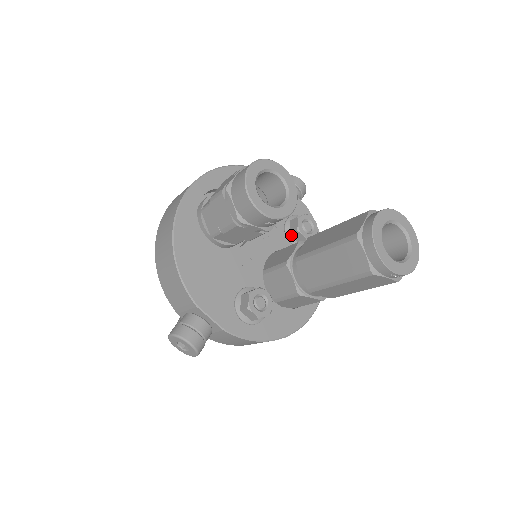
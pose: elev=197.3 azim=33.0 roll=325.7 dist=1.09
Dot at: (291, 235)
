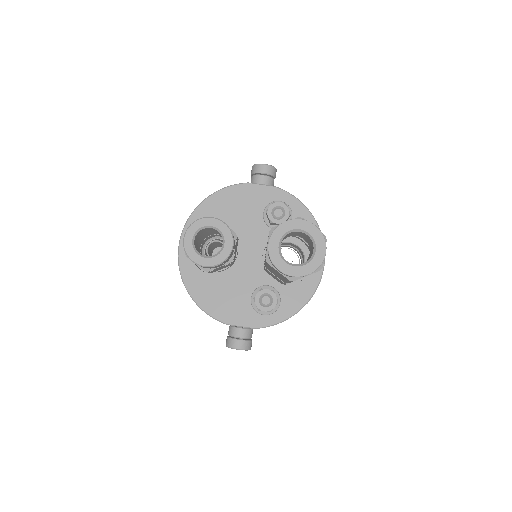
Dot at: (272, 225)
